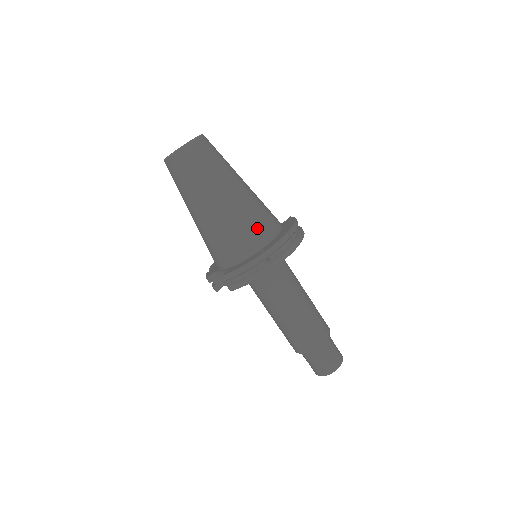
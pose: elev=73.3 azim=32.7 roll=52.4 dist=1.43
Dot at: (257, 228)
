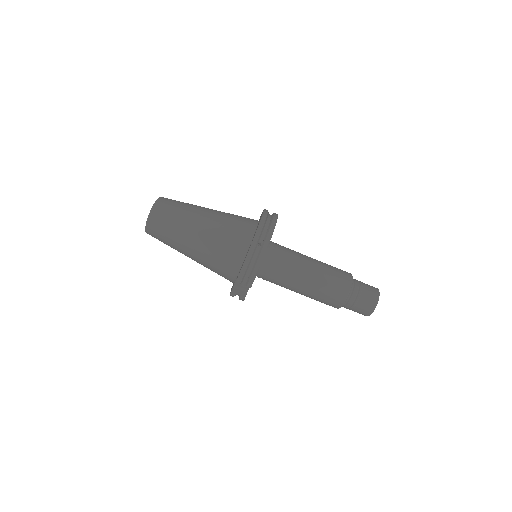
Dot at: (238, 230)
